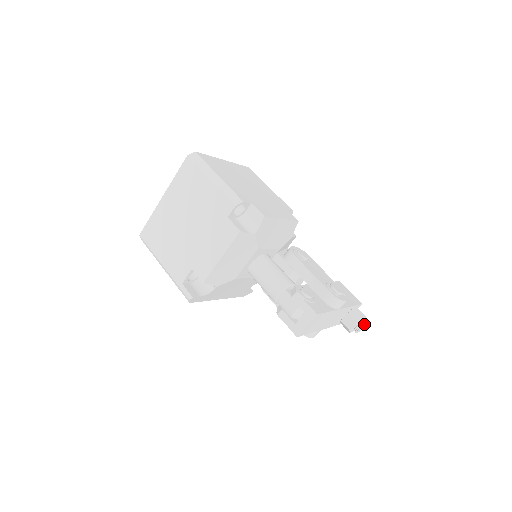
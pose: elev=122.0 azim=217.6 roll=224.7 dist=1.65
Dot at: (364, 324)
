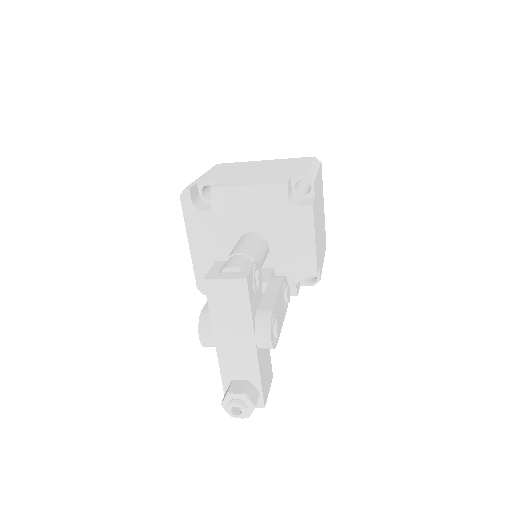
Dot at: (245, 408)
